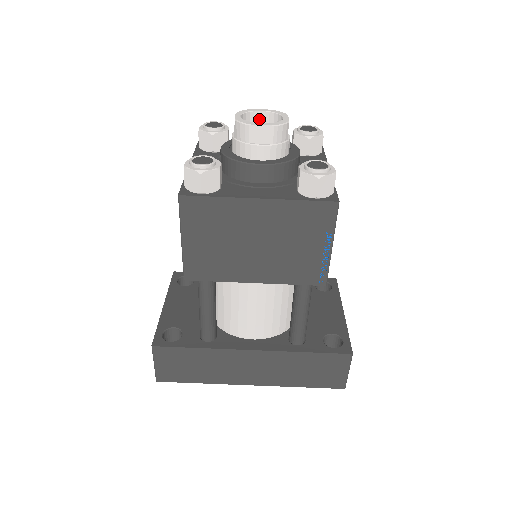
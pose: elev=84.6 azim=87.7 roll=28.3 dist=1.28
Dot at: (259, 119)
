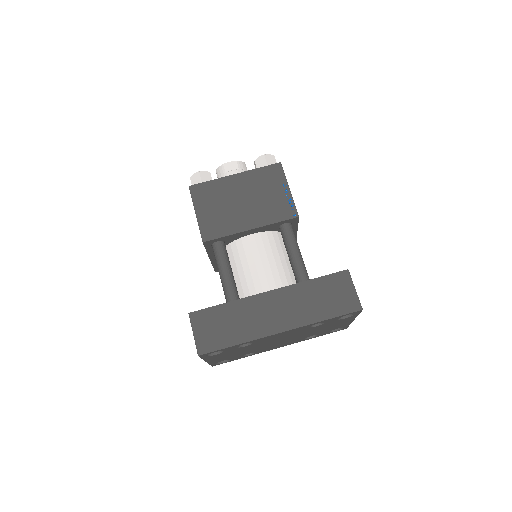
Dot at: occluded
